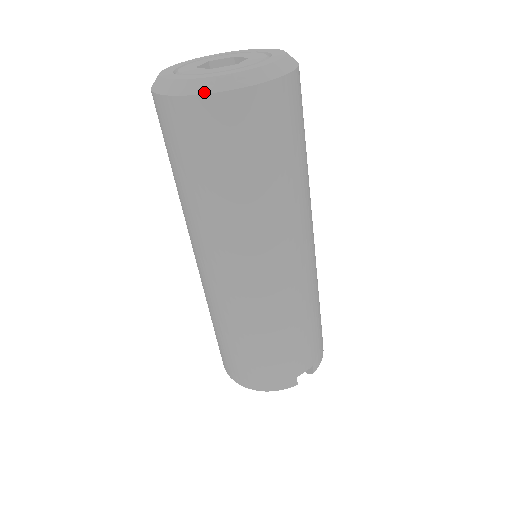
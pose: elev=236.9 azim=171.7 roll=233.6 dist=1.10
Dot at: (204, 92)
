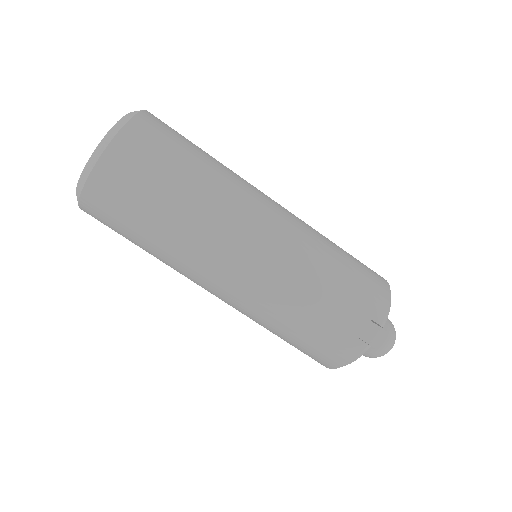
Dot at: (80, 192)
